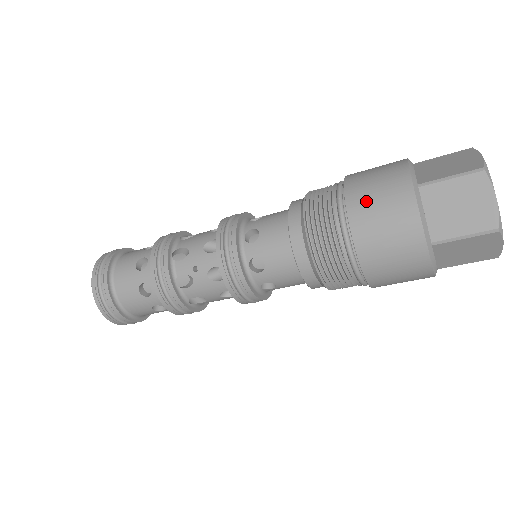
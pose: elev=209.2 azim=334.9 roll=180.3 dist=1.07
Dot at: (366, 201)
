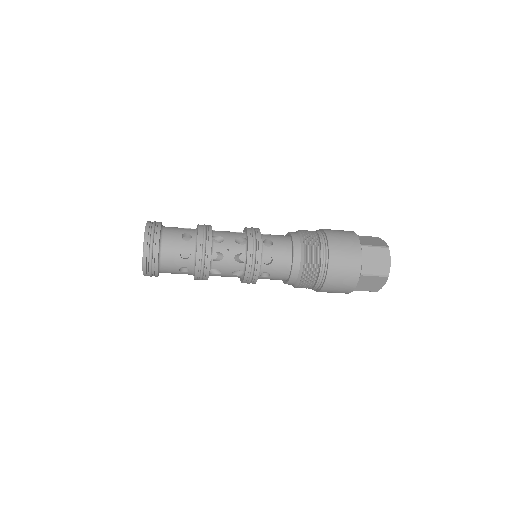
Dot at: (339, 244)
